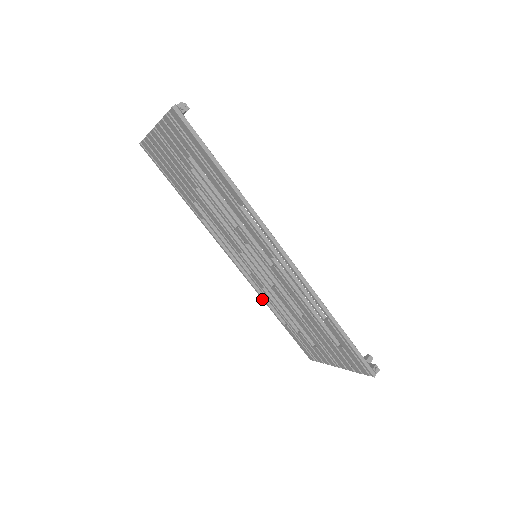
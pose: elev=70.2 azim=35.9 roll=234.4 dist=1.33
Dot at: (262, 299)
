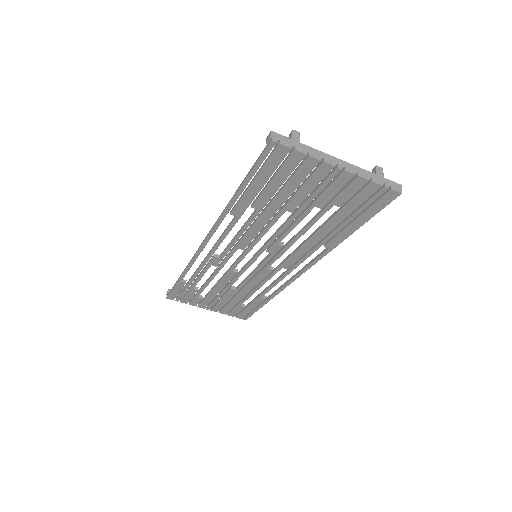
Dot at: (188, 266)
